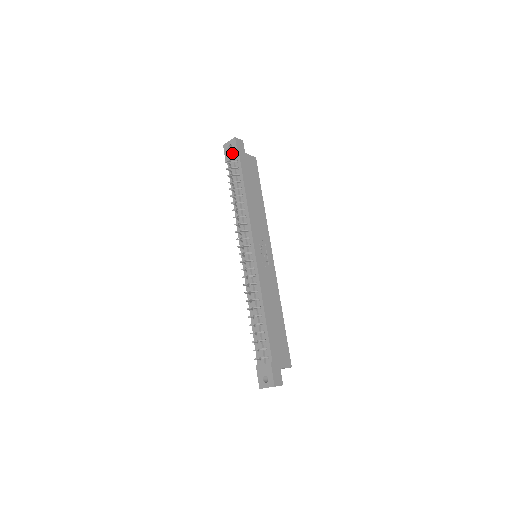
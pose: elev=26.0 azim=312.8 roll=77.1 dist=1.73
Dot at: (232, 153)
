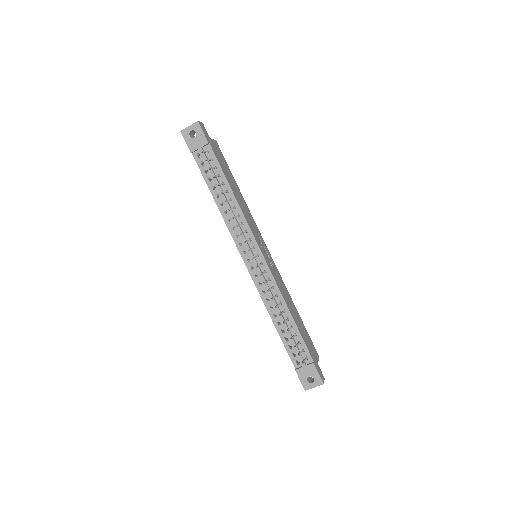
Dot at: (199, 141)
